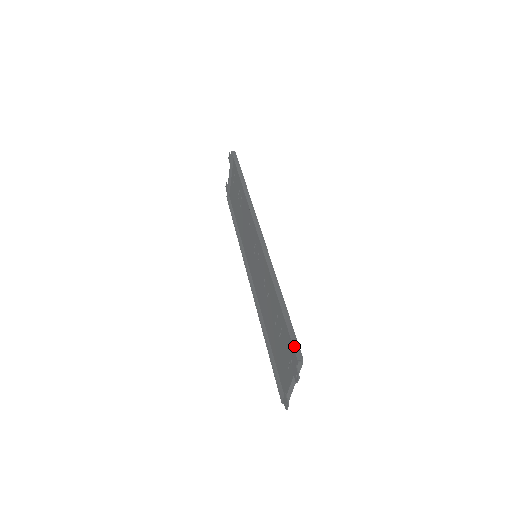
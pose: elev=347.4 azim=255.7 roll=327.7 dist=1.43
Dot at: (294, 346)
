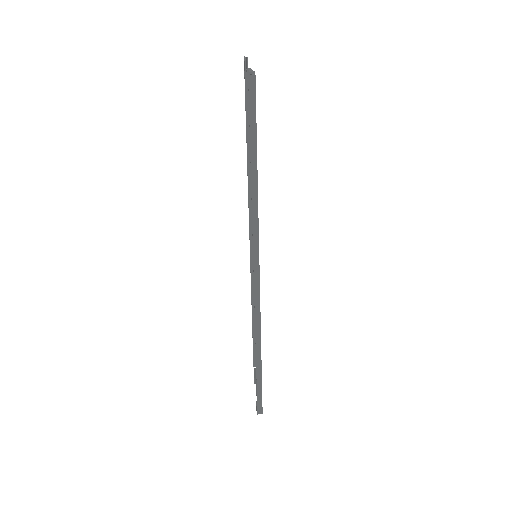
Dot at: (258, 405)
